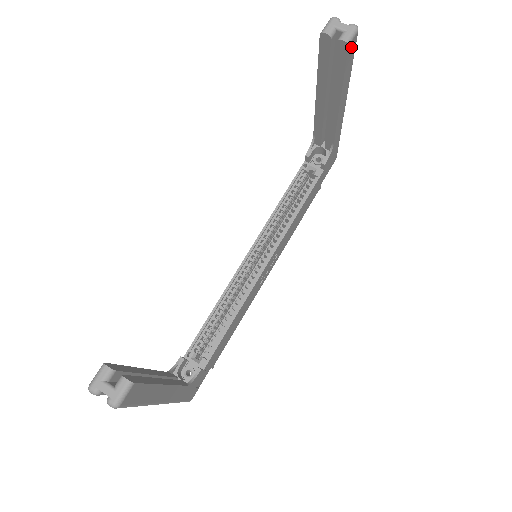
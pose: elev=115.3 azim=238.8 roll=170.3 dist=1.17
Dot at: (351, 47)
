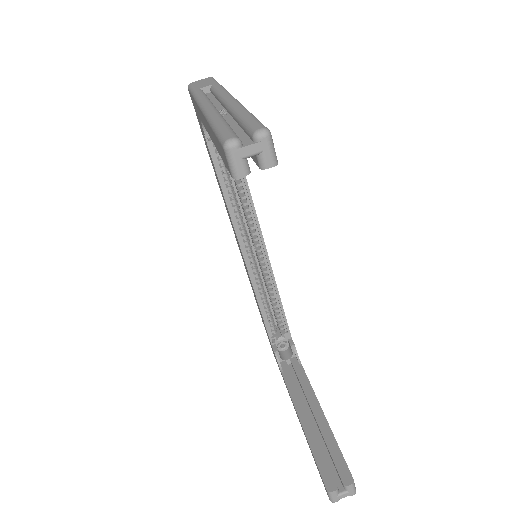
Dot at: occluded
